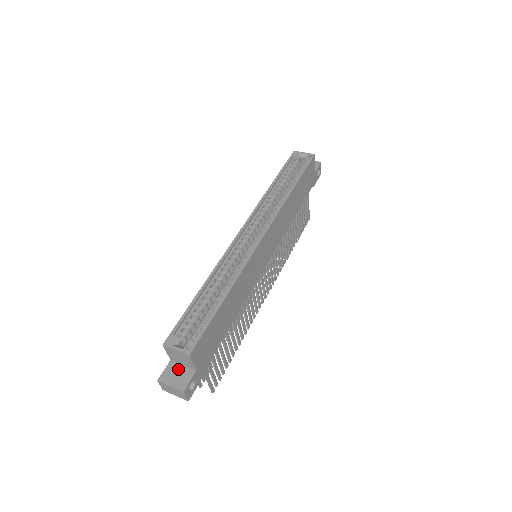
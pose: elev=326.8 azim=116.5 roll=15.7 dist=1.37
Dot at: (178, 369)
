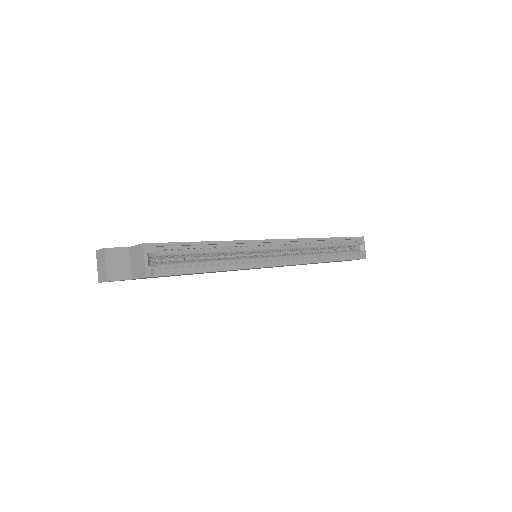
Dot at: (125, 261)
